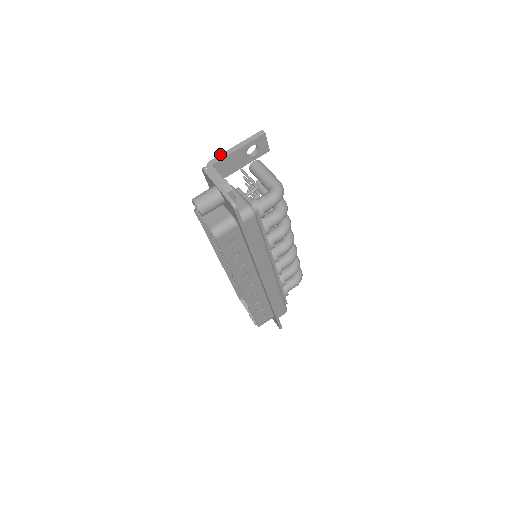
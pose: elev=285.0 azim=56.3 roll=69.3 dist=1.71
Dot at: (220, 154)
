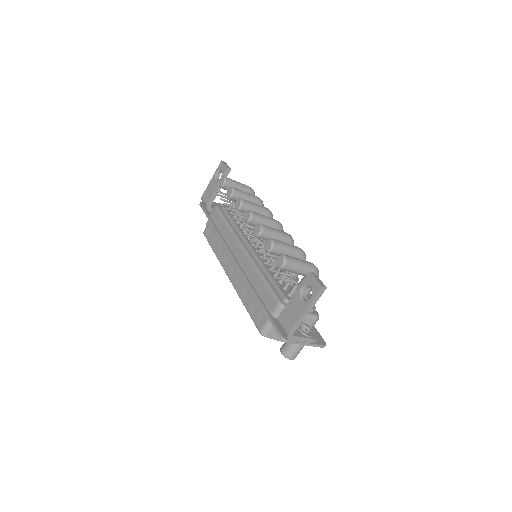
Dot at: (295, 325)
